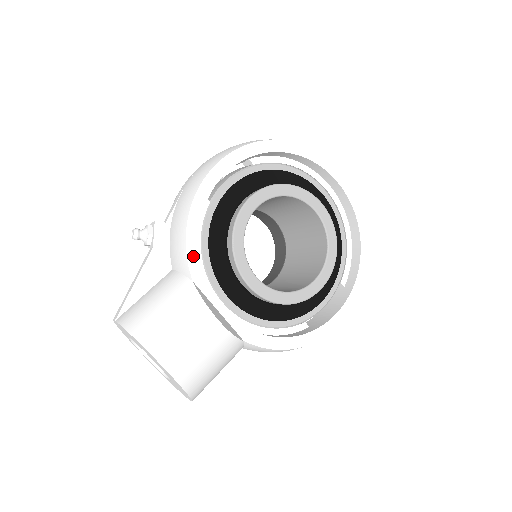
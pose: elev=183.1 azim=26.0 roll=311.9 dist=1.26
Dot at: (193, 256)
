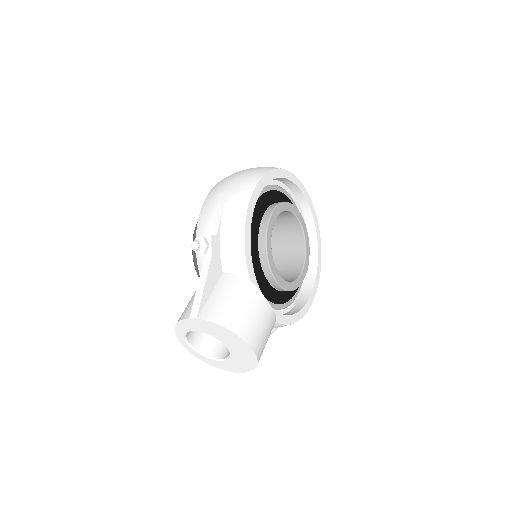
Dot at: (249, 261)
